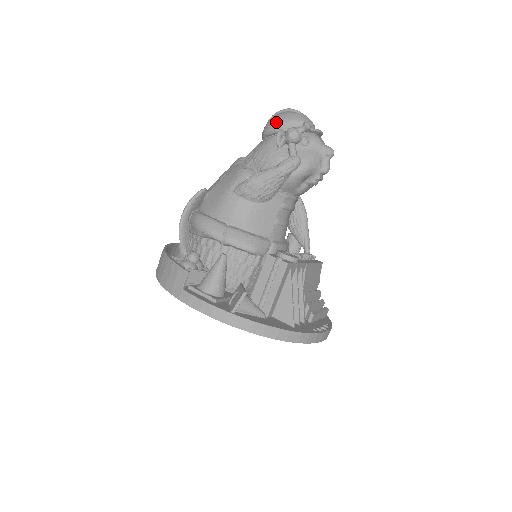
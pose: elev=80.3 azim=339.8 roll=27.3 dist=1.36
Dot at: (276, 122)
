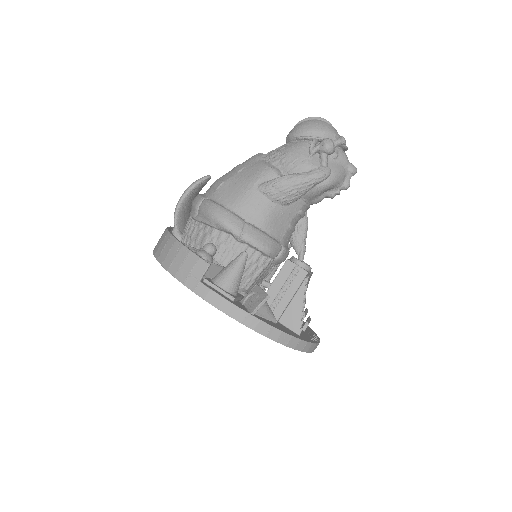
Dot at: (309, 128)
